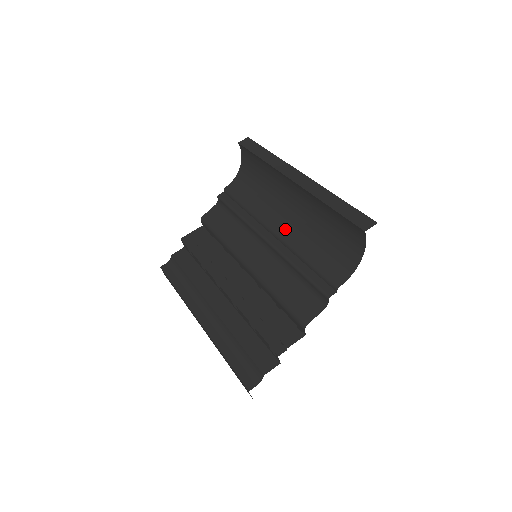
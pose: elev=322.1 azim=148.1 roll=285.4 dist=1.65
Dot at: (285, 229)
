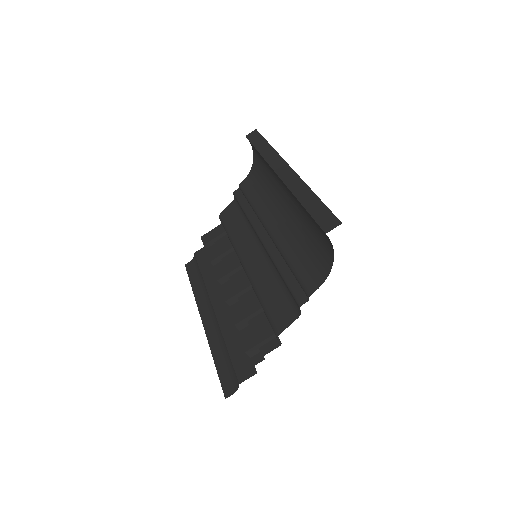
Dot at: (278, 228)
